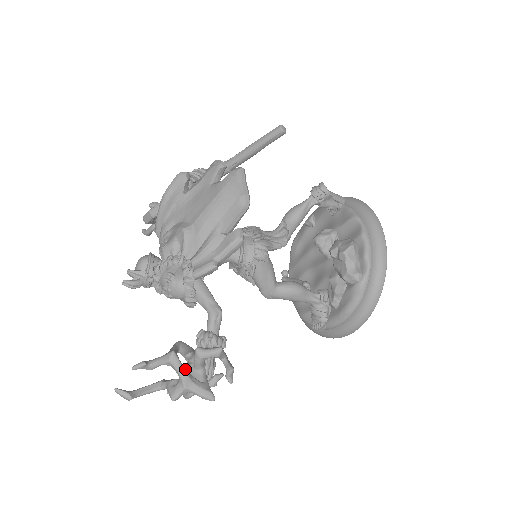
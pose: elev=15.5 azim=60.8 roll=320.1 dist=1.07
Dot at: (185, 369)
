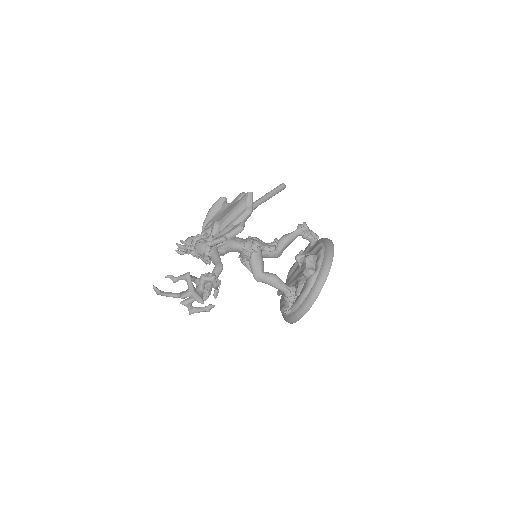
Dot at: (192, 283)
